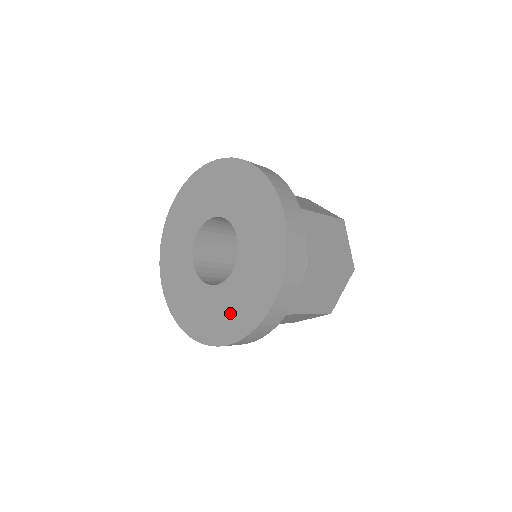
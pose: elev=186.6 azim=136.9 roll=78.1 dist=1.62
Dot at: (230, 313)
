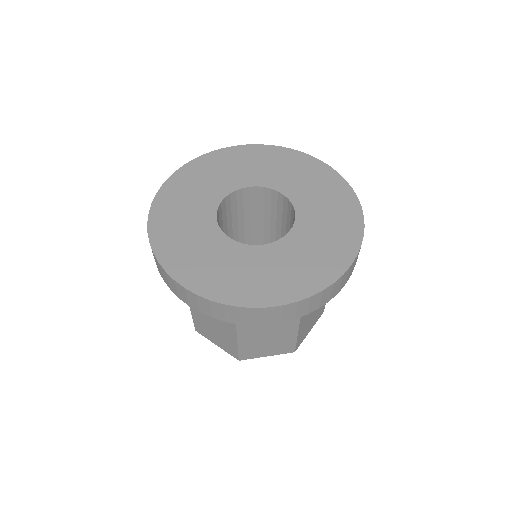
Dot at: (219, 269)
